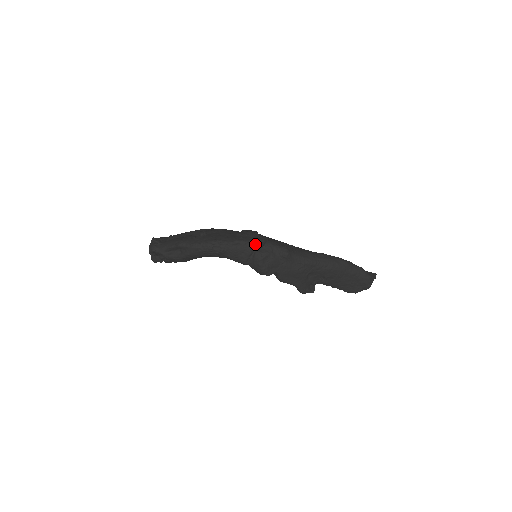
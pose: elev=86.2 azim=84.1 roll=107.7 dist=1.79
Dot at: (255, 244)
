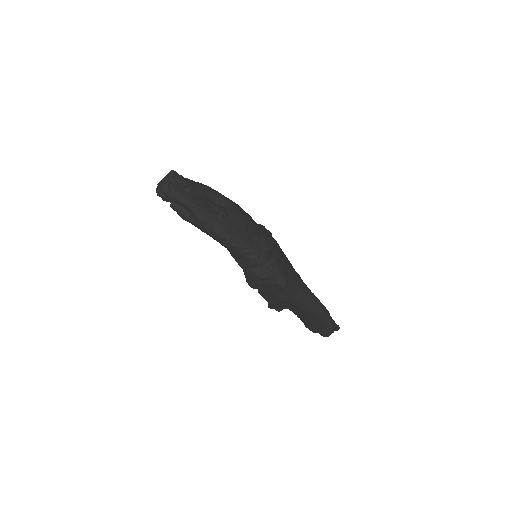
Dot at: (263, 262)
